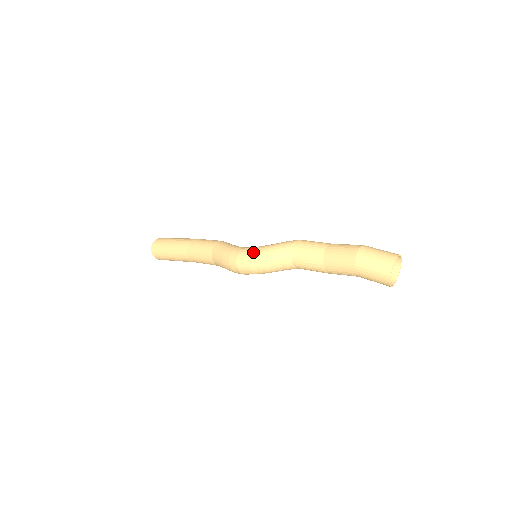
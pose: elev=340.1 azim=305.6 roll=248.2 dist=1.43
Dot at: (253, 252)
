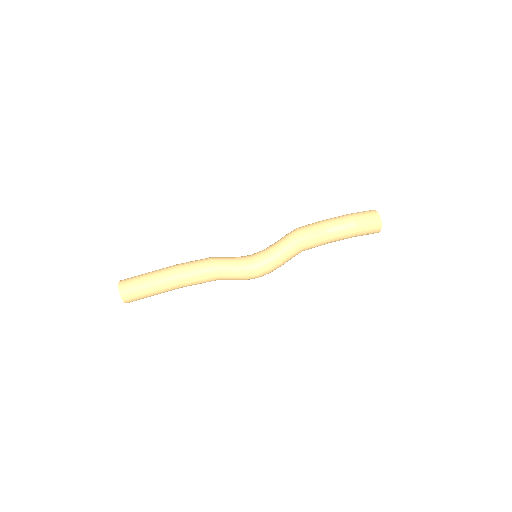
Dot at: (270, 261)
